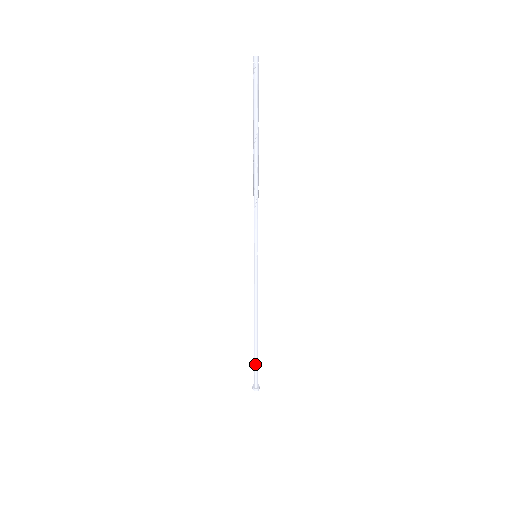
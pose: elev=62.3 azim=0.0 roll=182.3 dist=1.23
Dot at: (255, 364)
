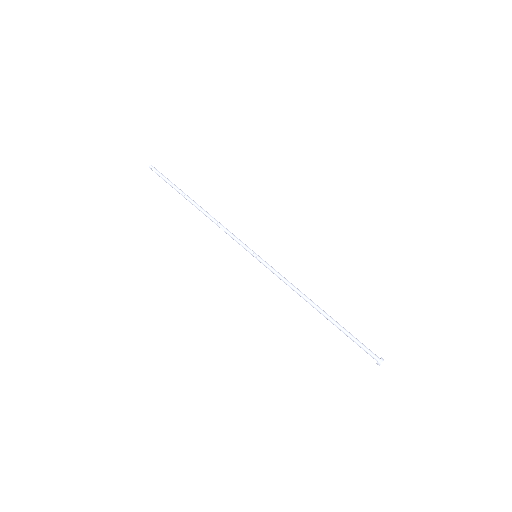
Dot at: (350, 338)
